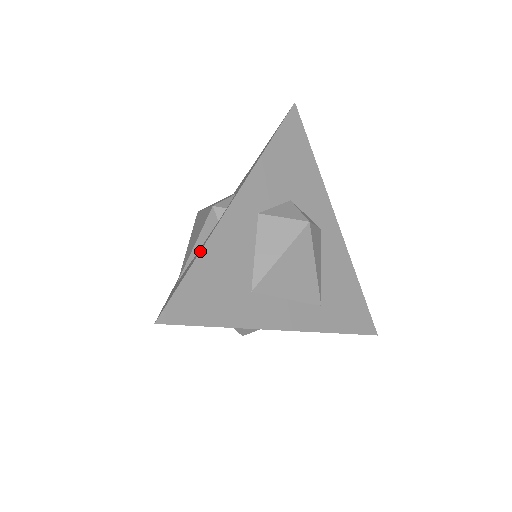
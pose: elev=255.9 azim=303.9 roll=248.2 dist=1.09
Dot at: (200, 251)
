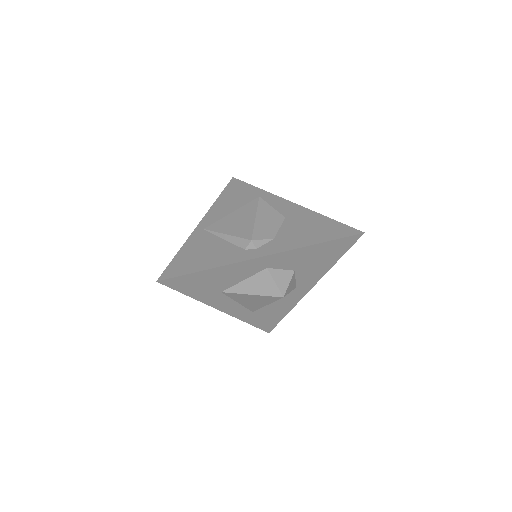
Dot at: (213, 268)
